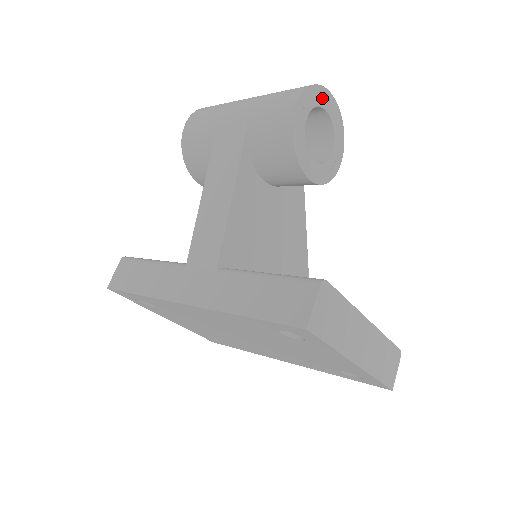
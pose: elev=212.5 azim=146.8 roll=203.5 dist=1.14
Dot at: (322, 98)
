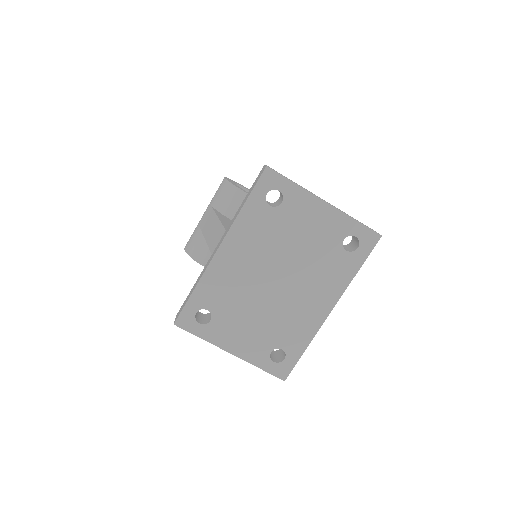
Dot at: (239, 184)
